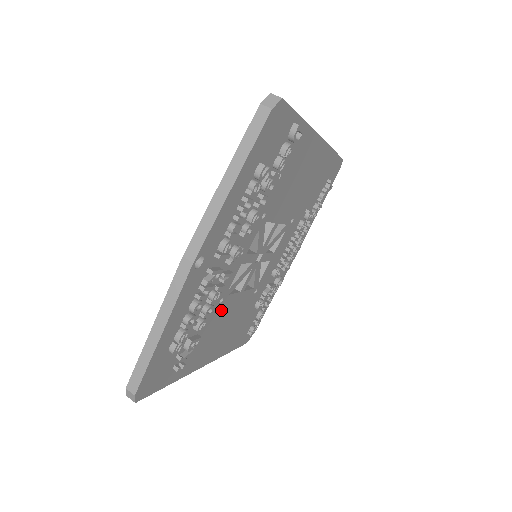
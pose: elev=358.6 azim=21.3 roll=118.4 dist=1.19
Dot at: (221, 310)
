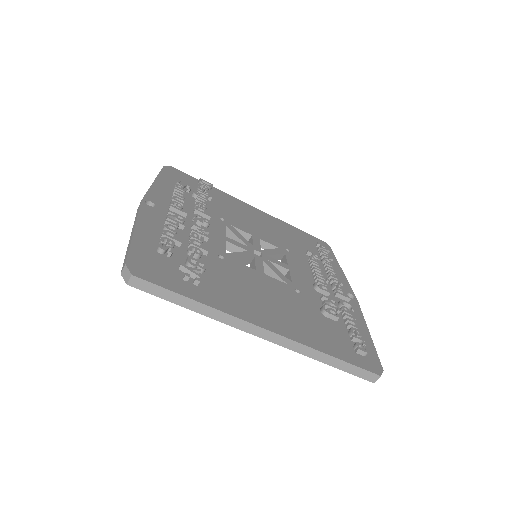
Dot at: (233, 269)
